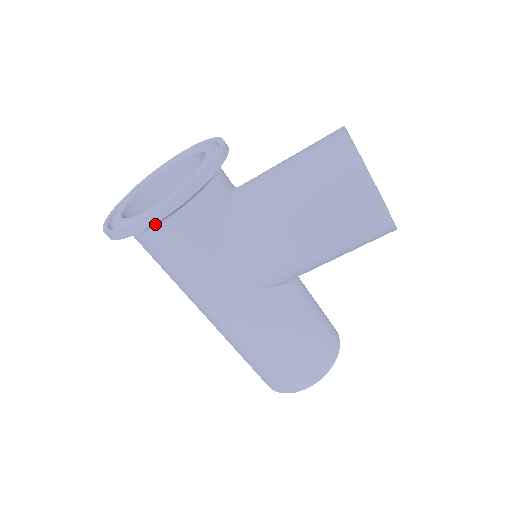
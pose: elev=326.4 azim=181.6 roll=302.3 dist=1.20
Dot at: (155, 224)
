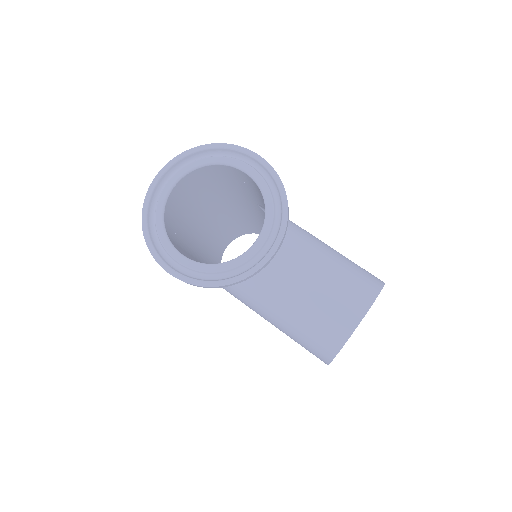
Dot at: occluded
